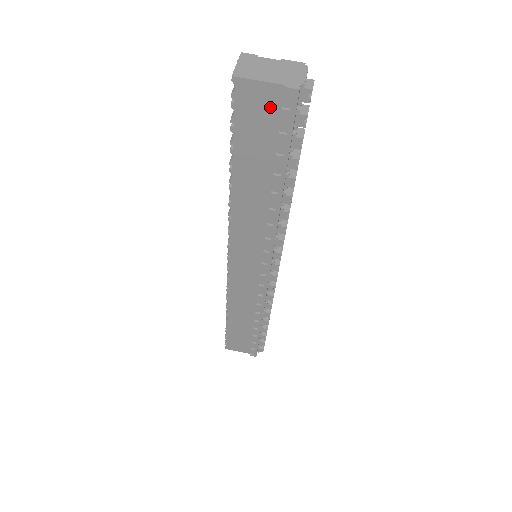
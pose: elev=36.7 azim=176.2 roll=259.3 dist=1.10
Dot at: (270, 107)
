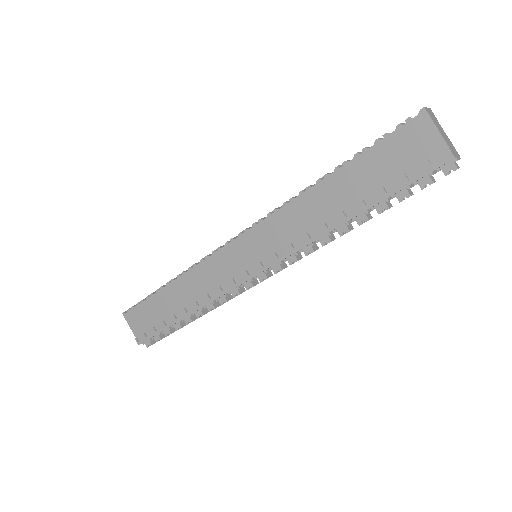
Dot at: (421, 151)
